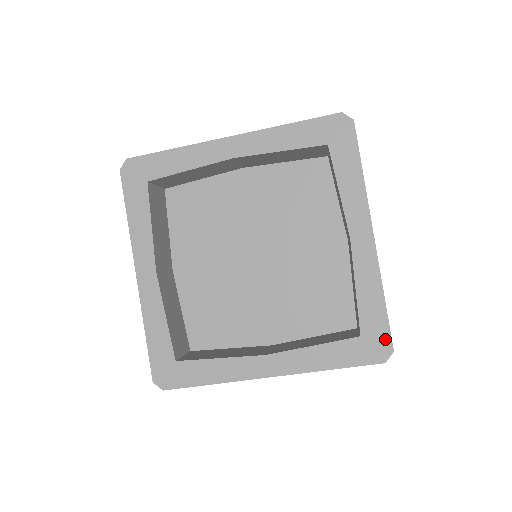
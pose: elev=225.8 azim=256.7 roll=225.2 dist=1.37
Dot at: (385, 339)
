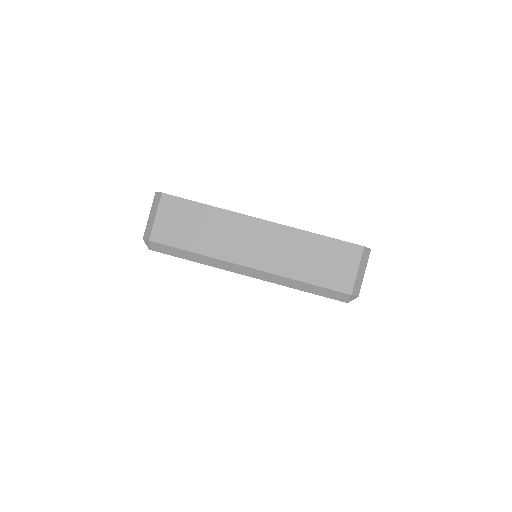
Dot at: occluded
